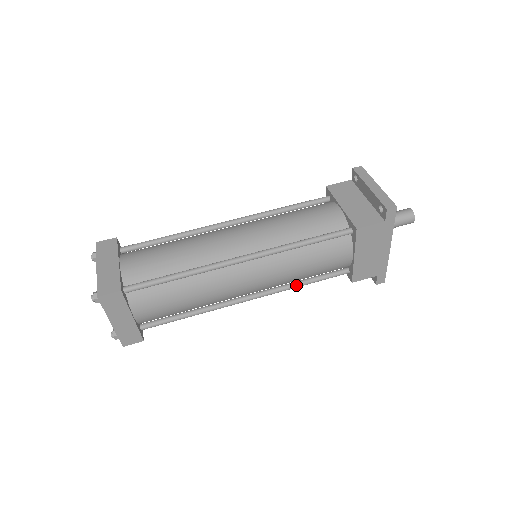
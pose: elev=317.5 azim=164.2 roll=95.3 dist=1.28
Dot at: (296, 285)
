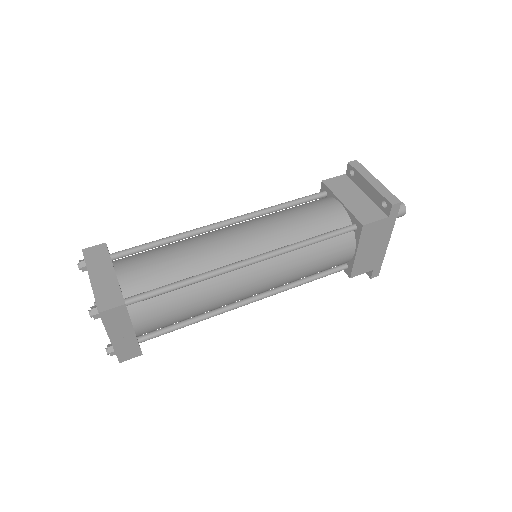
Dot at: (298, 284)
